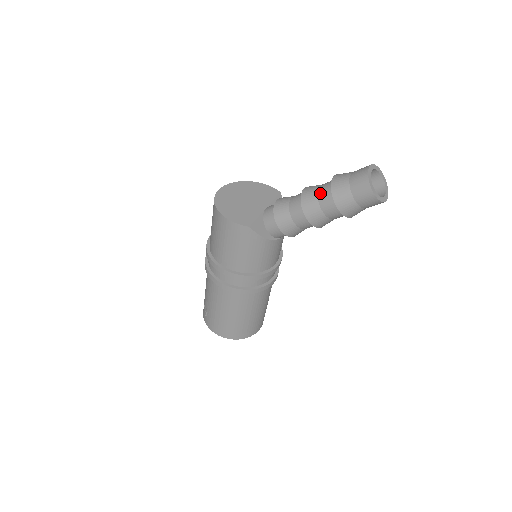
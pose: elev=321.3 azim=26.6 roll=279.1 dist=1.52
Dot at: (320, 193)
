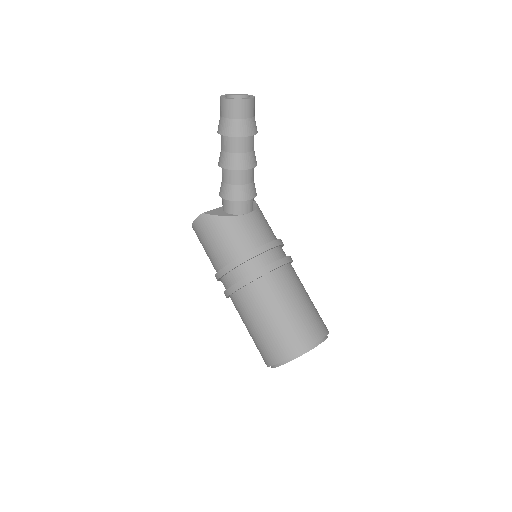
Dot at: occluded
